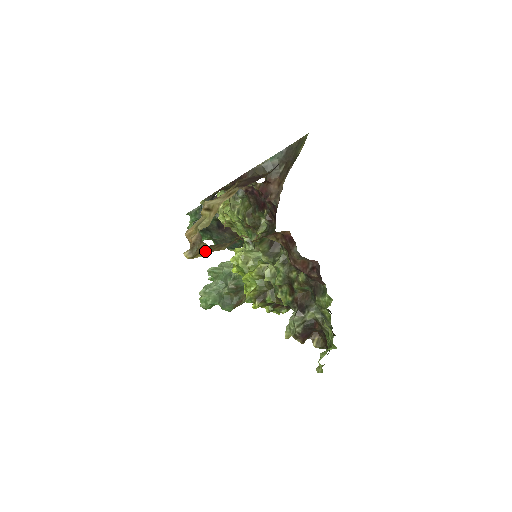
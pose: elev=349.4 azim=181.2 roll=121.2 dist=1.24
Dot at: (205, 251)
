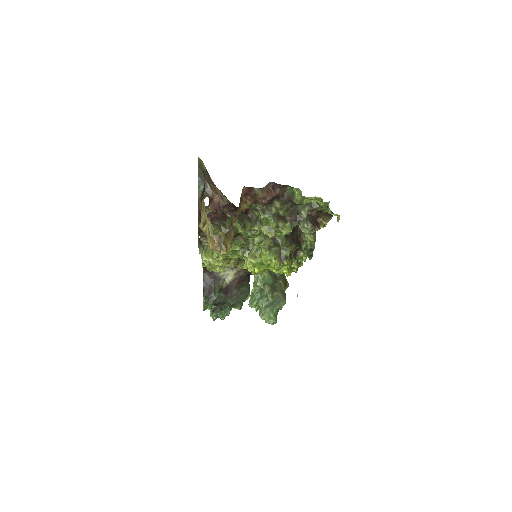
Dot at: (227, 243)
